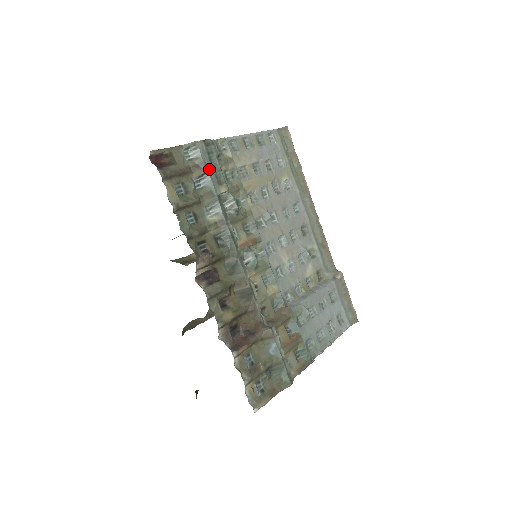
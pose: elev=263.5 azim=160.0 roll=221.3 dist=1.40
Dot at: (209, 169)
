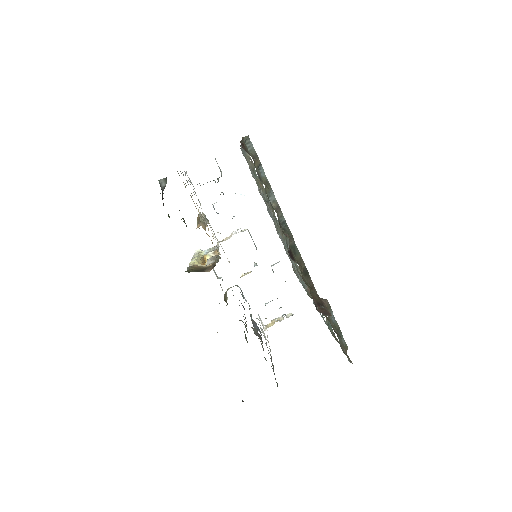
Dot at: (259, 162)
